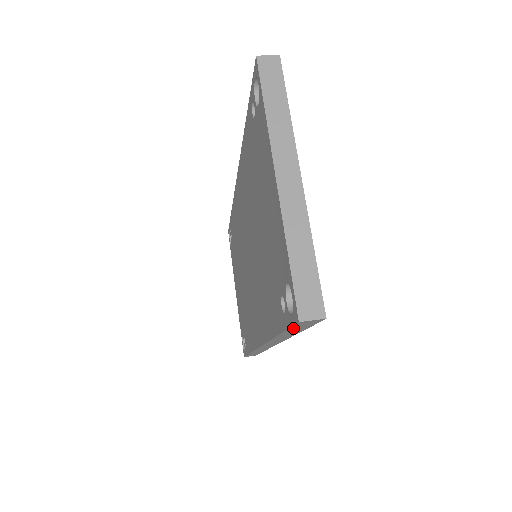
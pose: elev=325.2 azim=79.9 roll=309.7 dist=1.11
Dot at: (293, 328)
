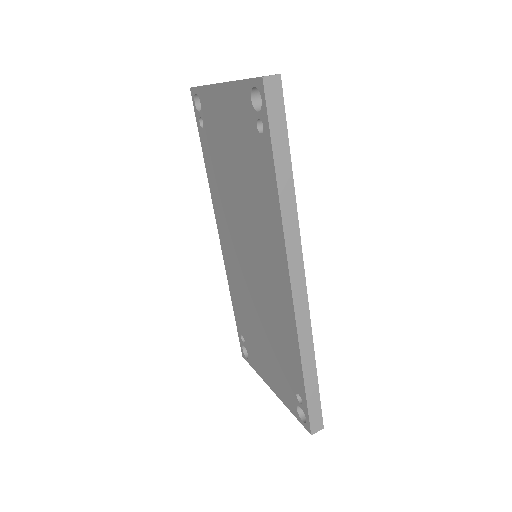
Dot at: (272, 122)
